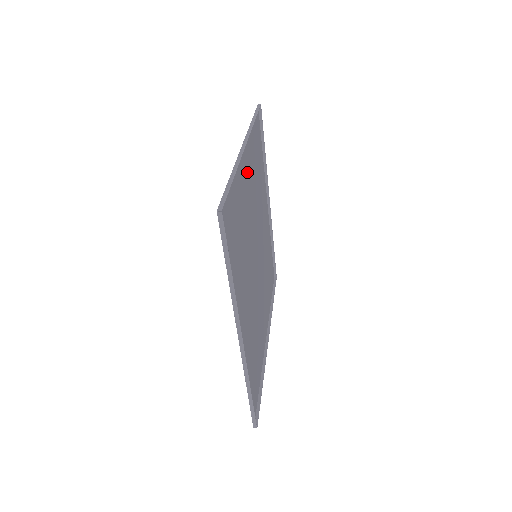
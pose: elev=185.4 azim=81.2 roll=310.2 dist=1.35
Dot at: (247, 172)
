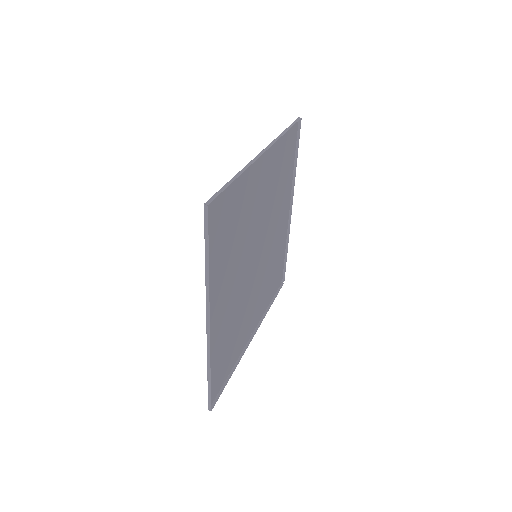
Dot at: (220, 299)
